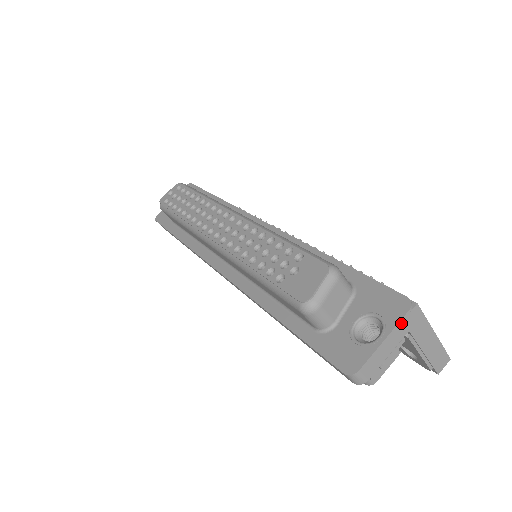
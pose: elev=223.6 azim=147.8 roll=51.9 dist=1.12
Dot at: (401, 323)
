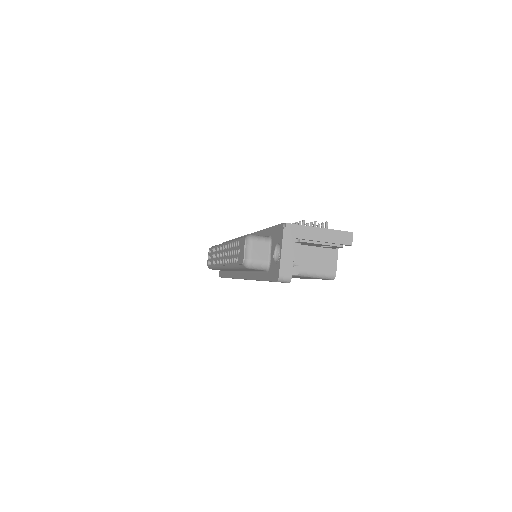
Dot at: (285, 238)
